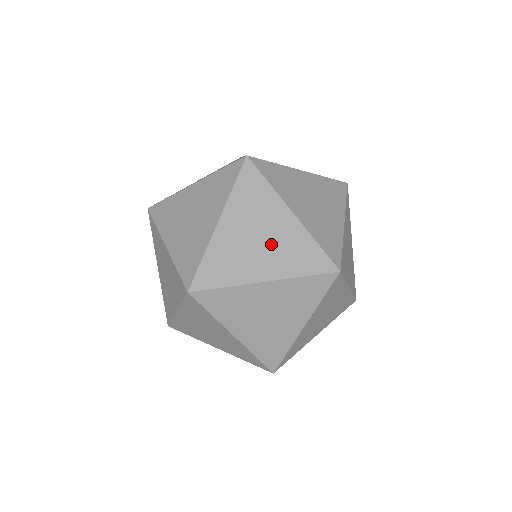
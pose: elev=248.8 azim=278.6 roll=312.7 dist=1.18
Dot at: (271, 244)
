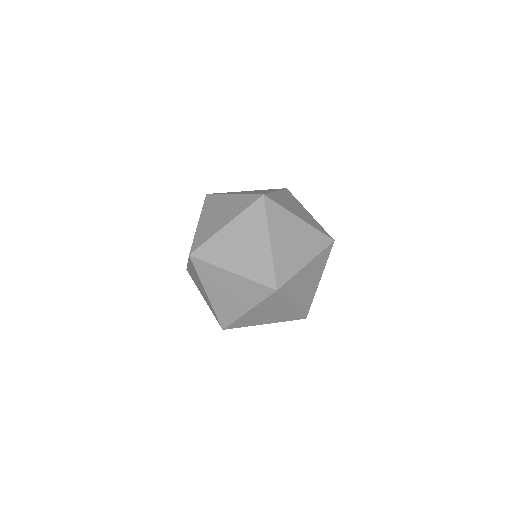
Dot at: (236, 293)
